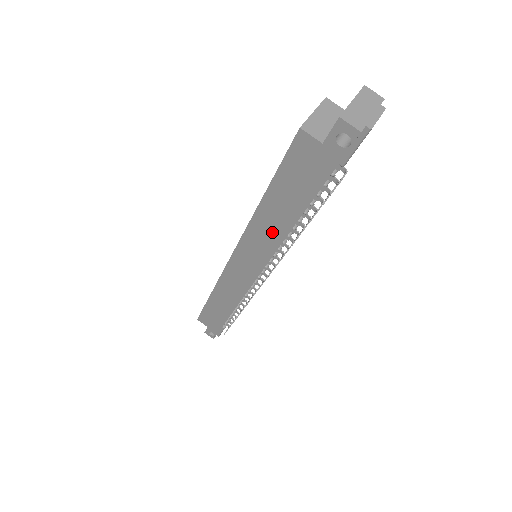
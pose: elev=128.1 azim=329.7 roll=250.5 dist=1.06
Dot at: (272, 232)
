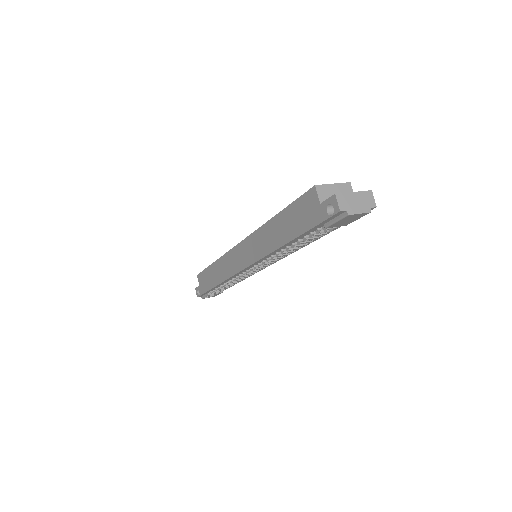
Dot at: (268, 242)
